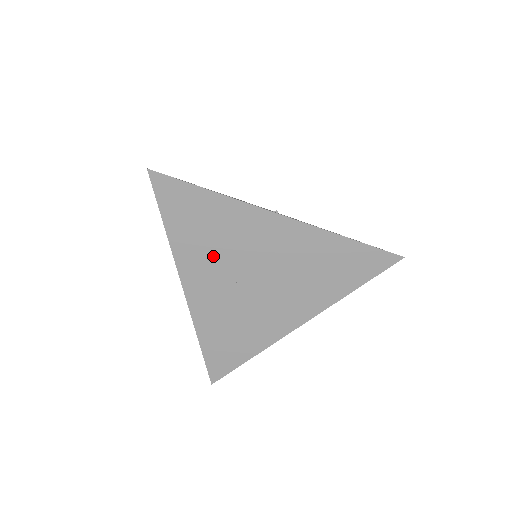
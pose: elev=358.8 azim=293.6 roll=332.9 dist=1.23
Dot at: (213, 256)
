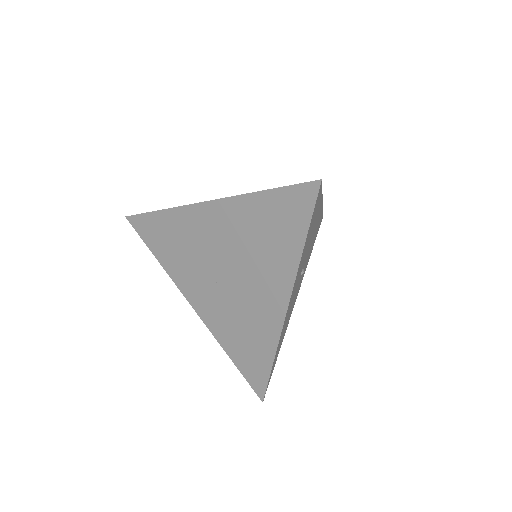
Dot at: (190, 266)
